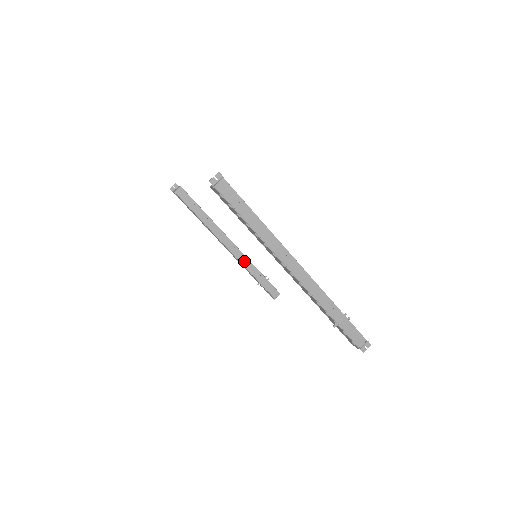
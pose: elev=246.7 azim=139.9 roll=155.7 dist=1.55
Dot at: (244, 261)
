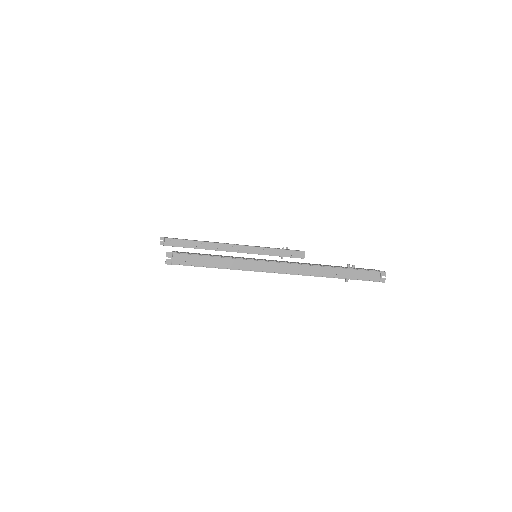
Dot at: (257, 251)
